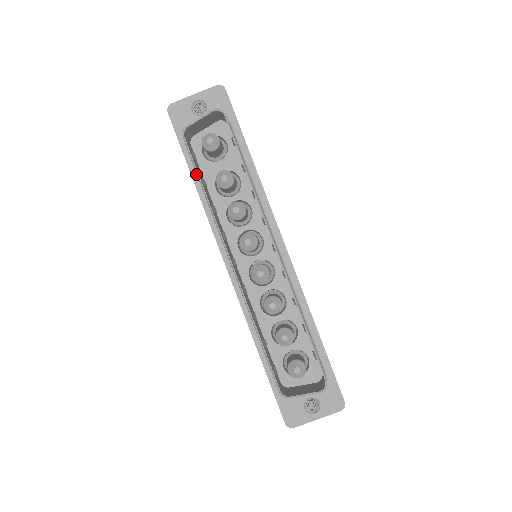
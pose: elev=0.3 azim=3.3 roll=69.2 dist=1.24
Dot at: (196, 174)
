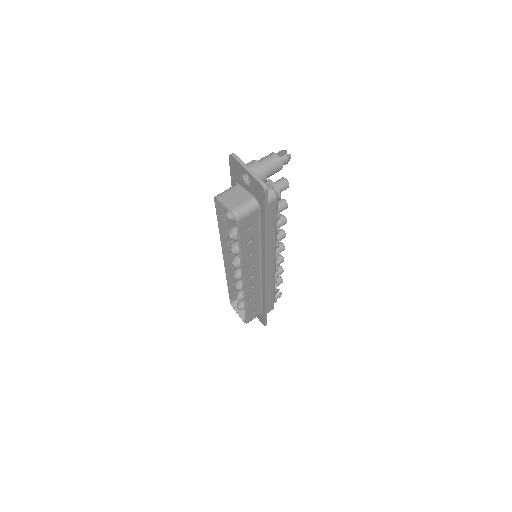
Dot at: occluded
